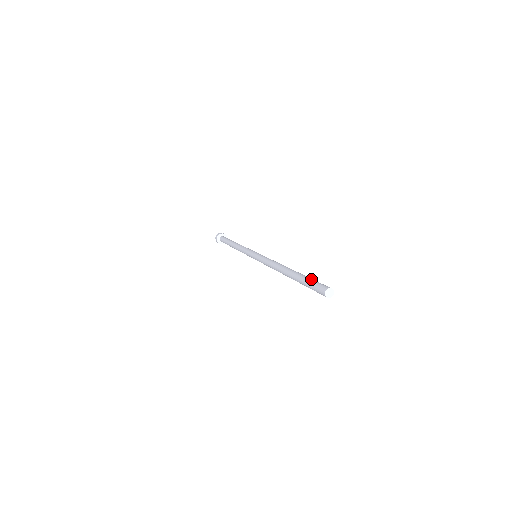
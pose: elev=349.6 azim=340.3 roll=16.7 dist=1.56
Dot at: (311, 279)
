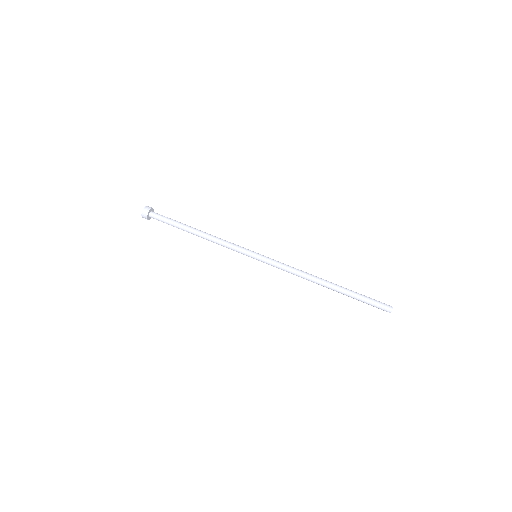
Dot at: (367, 297)
